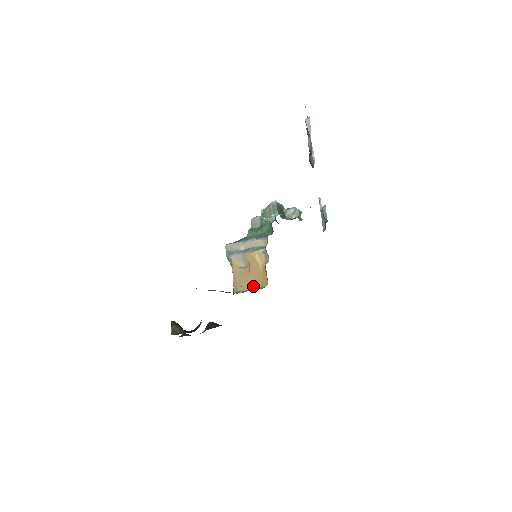
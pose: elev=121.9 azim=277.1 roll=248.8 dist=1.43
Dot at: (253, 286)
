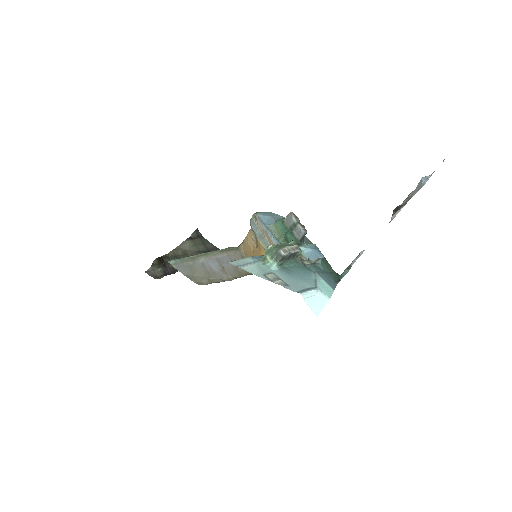
Dot at: occluded
